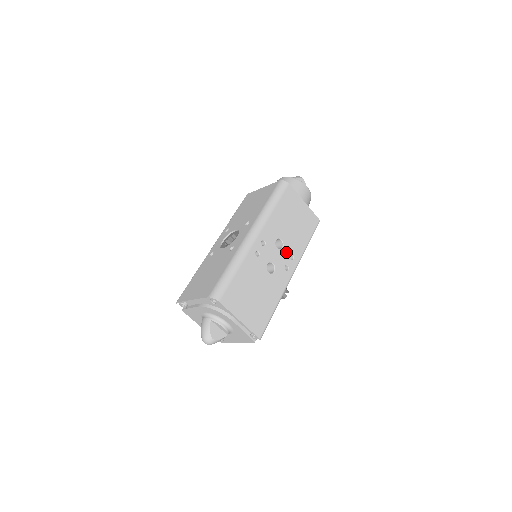
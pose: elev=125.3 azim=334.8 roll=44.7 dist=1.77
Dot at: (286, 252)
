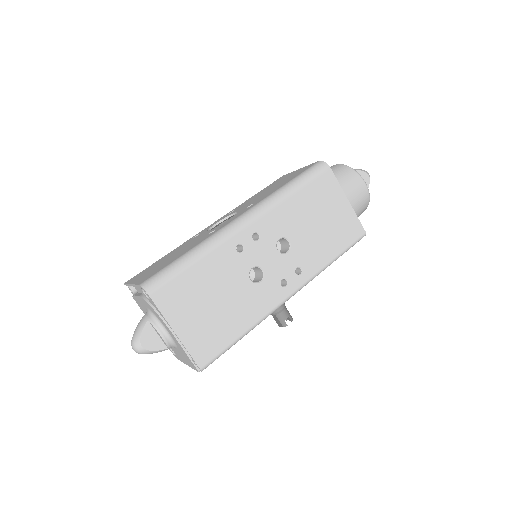
Dot at: (291, 260)
